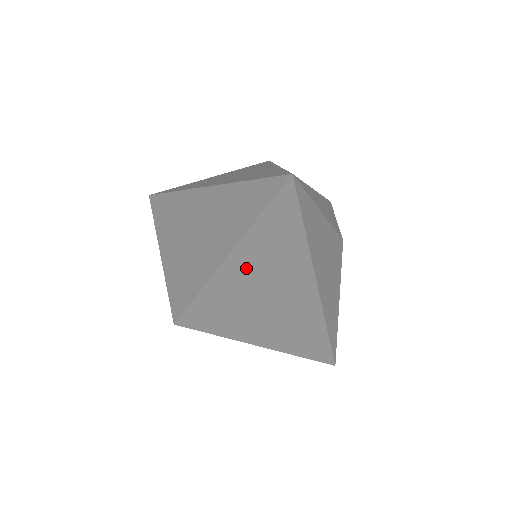
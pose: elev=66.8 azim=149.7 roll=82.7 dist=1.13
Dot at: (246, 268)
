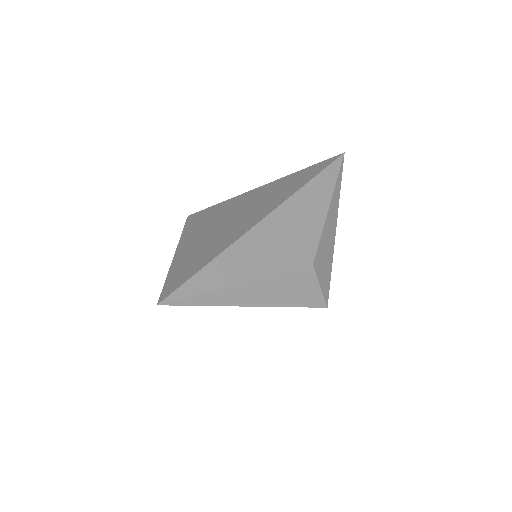
Dot at: (269, 189)
